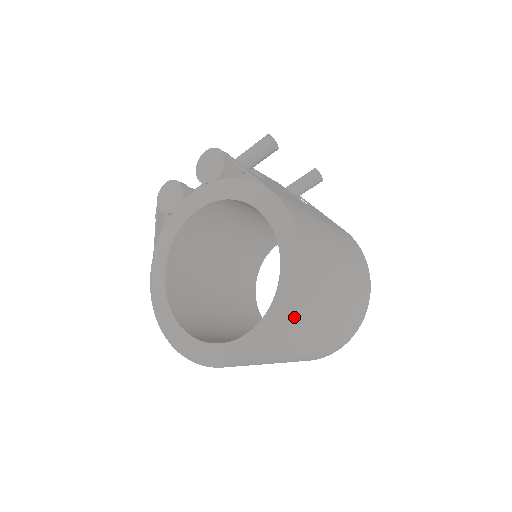
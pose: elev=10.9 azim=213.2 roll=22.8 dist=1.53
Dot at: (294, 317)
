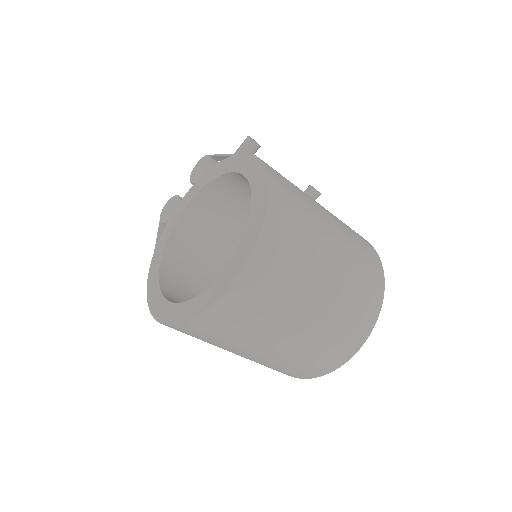
Dot at: (267, 236)
